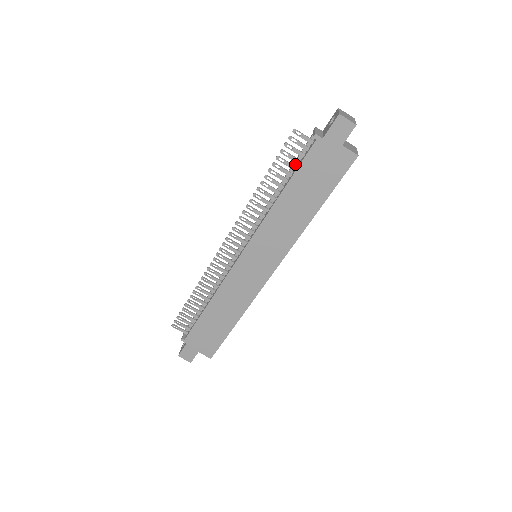
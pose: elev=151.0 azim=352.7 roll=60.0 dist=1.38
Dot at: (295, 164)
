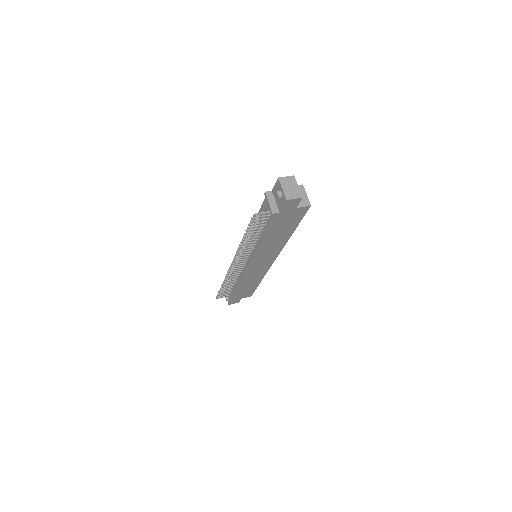
Dot at: occluded
